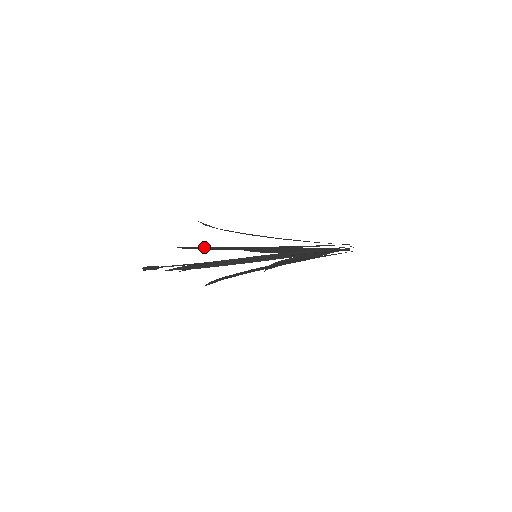
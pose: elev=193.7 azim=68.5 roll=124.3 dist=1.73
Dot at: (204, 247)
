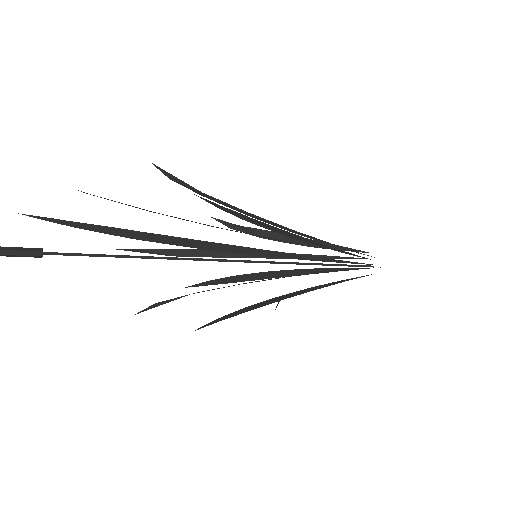
Dot at: (151, 211)
